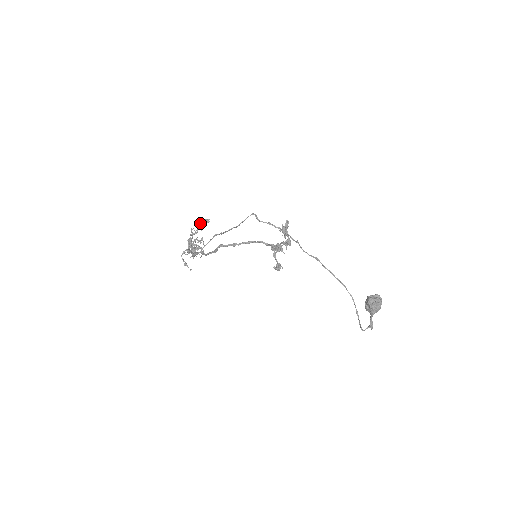
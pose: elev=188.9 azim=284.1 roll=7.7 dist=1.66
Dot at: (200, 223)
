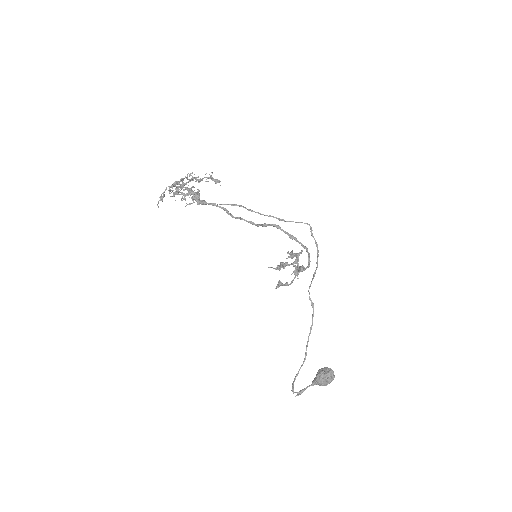
Dot at: (209, 177)
